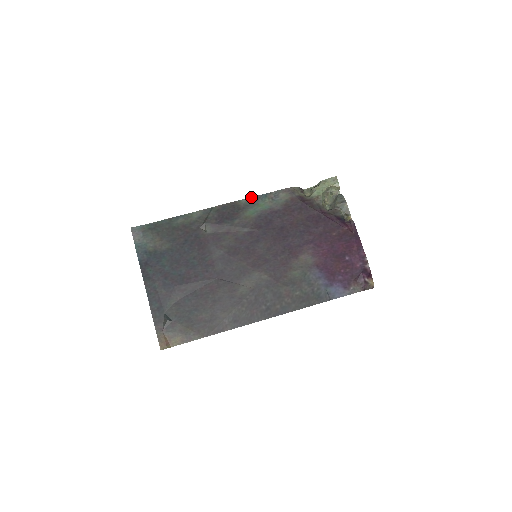
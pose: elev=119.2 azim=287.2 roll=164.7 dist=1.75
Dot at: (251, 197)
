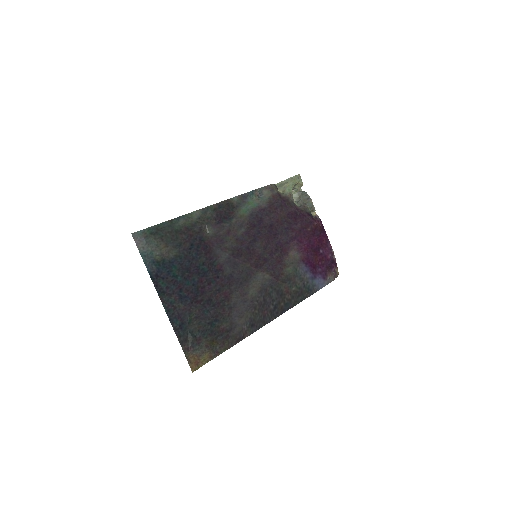
Dot at: (241, 194)
